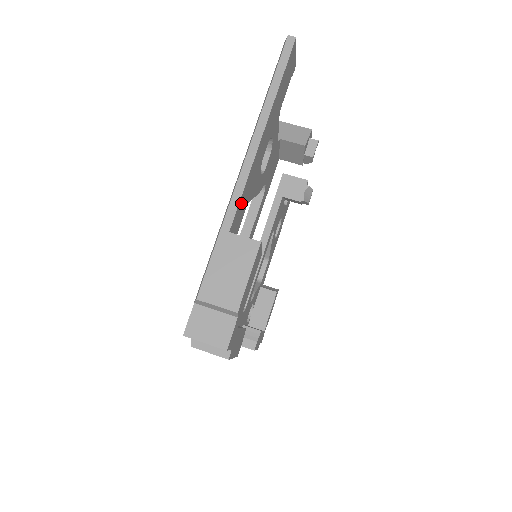
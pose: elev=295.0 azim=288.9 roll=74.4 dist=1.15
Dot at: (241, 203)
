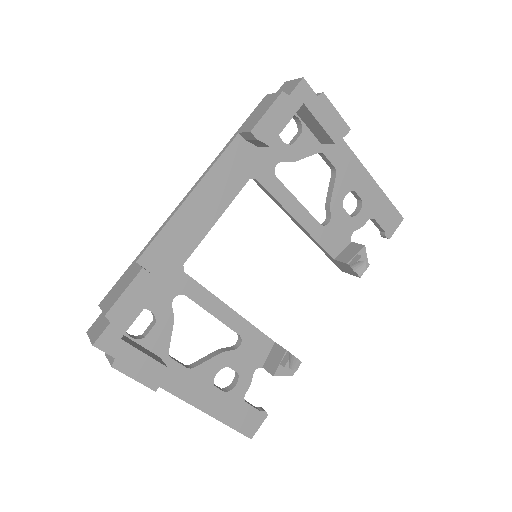
Dot at: (344, 151)
